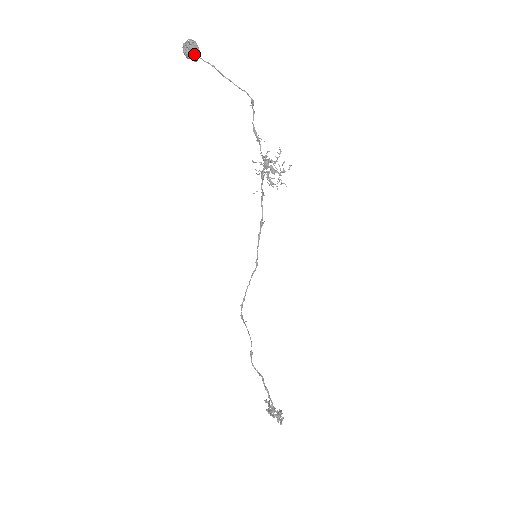
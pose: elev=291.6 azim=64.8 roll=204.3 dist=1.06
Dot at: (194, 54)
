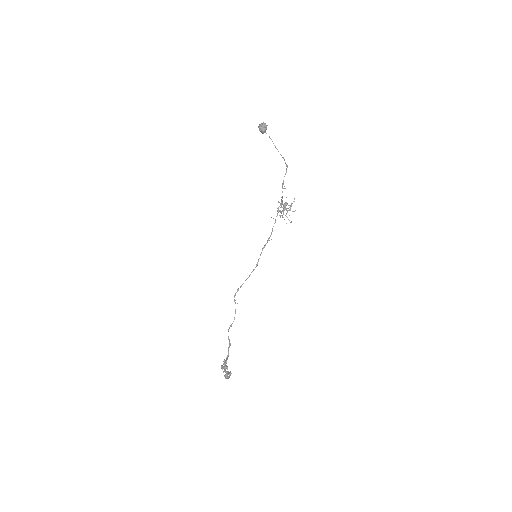
Dot at: (262, 129)
